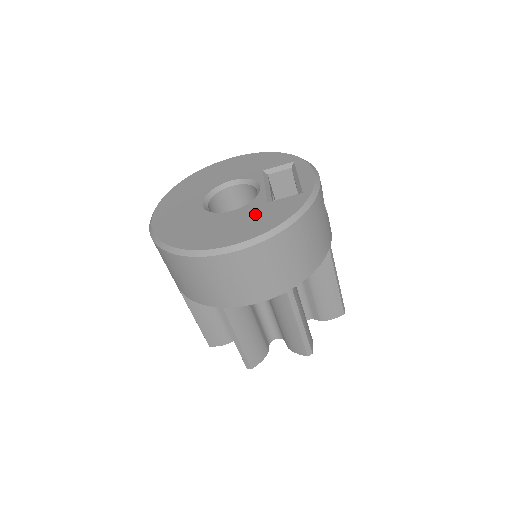
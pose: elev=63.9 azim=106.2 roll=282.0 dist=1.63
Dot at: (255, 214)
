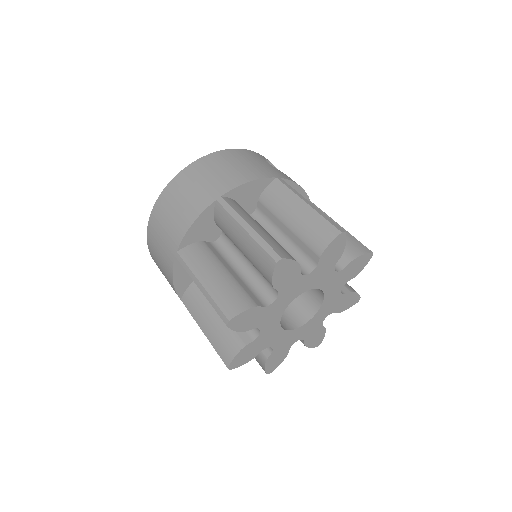
Dot at: occluded
